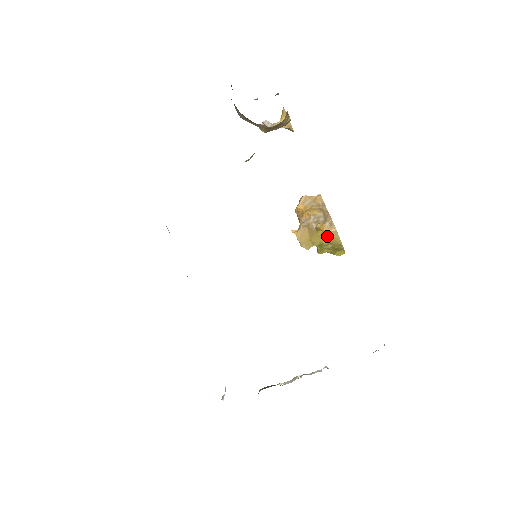
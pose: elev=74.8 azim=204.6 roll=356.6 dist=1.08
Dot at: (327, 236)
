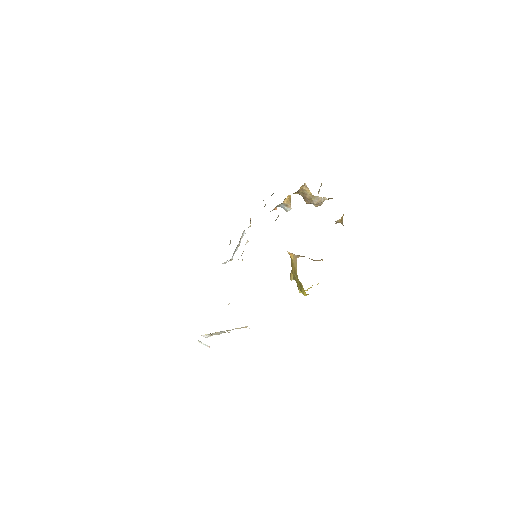
Dot at: (293, 265)
